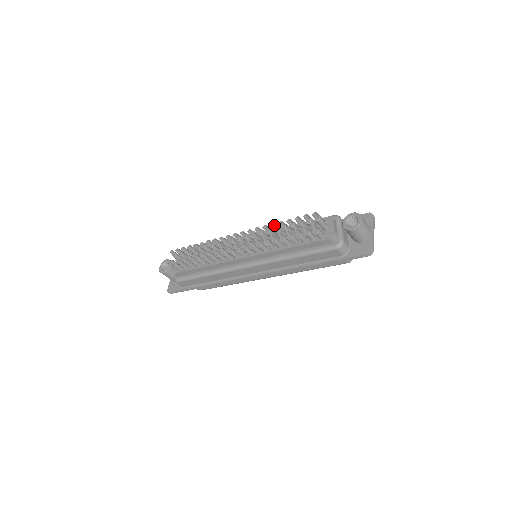
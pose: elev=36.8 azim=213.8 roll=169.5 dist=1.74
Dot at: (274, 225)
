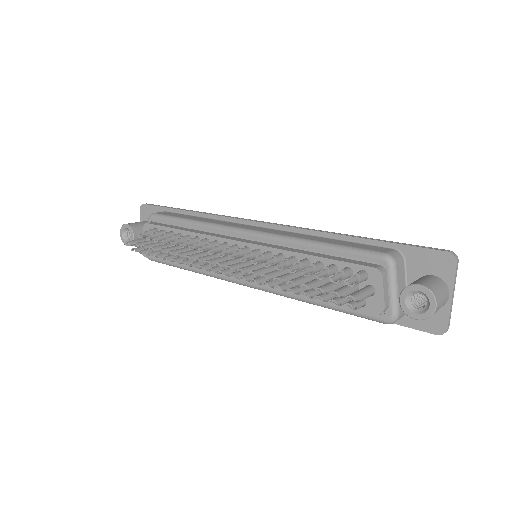
Dot at: (280, 277)
